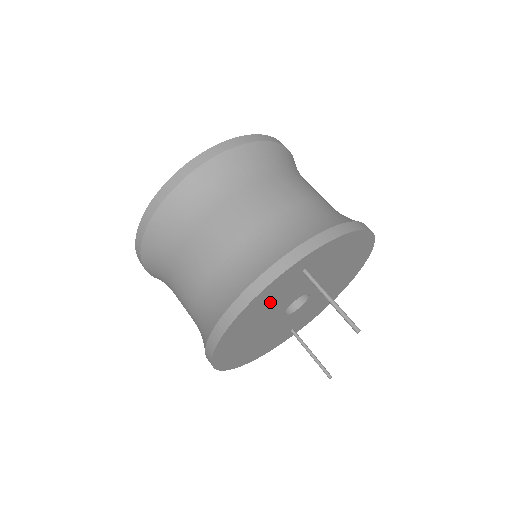
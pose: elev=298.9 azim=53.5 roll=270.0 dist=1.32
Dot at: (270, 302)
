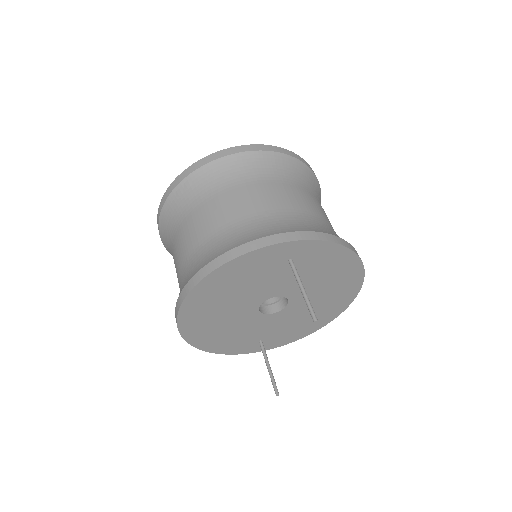
Dot at: (250, 277)
